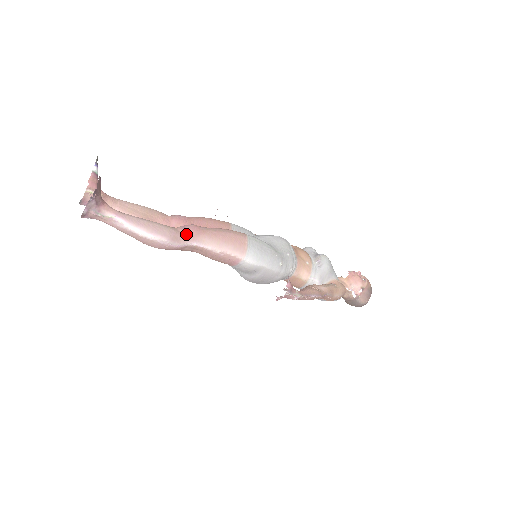
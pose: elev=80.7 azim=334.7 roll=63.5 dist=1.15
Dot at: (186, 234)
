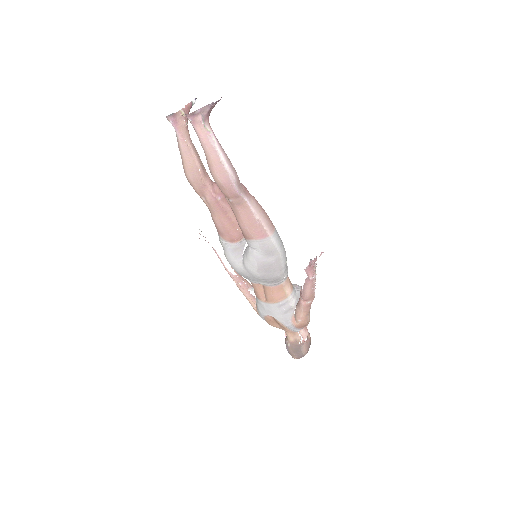
Dot at: (243, 188)
